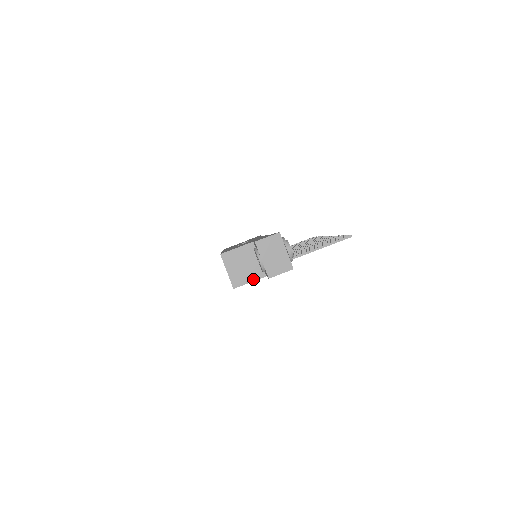
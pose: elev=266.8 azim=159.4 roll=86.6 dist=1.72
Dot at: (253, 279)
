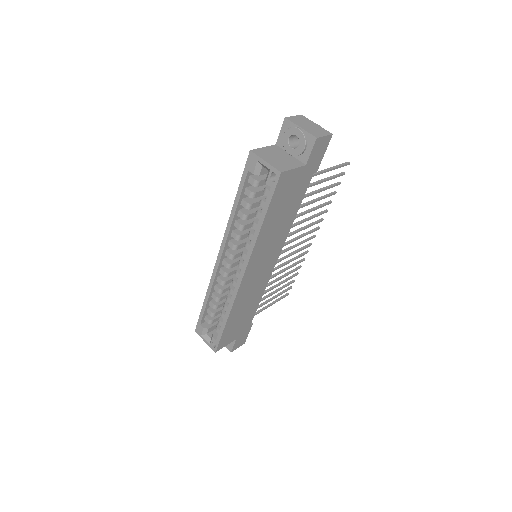
Dot at: (295, 166)
